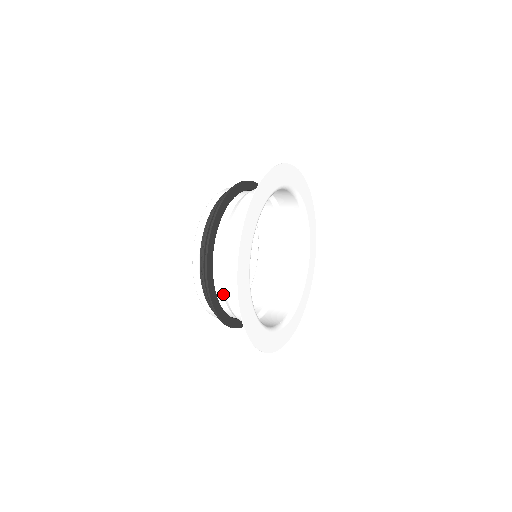
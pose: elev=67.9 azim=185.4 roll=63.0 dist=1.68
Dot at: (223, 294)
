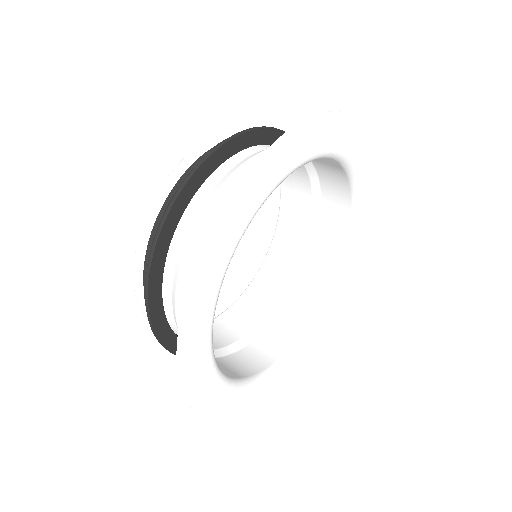
Dot at: (180, 250)
